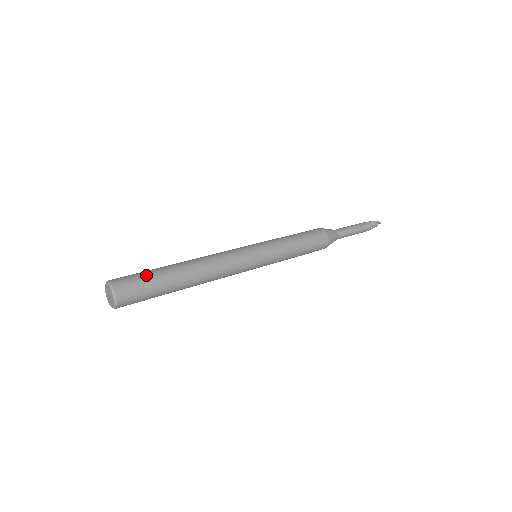
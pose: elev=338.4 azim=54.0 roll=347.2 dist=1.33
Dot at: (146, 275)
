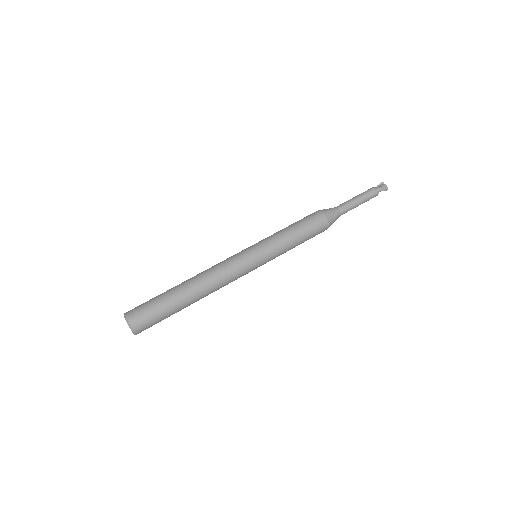
Dot at: (161, 316)
